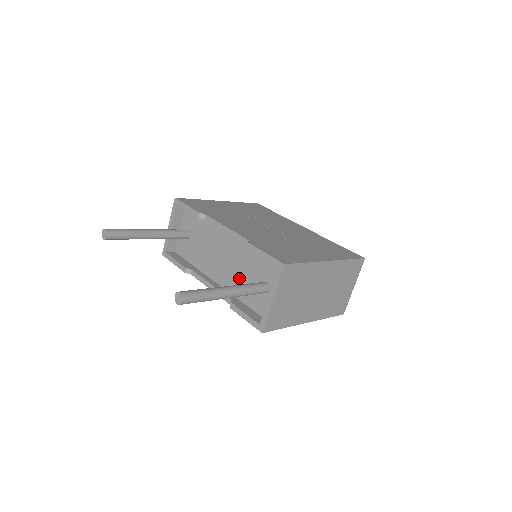
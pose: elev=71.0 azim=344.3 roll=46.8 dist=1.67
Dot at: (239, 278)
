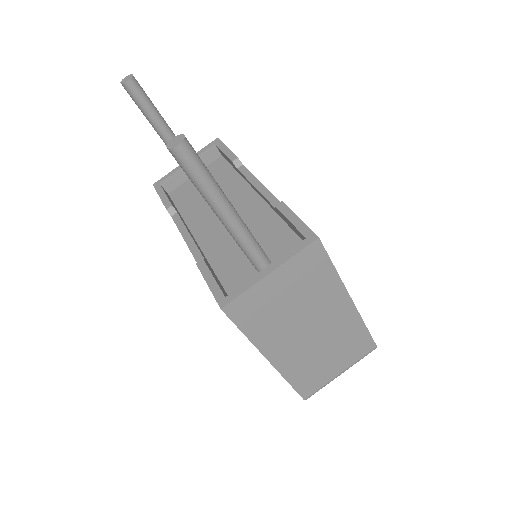
Dot at: (232, 244)
